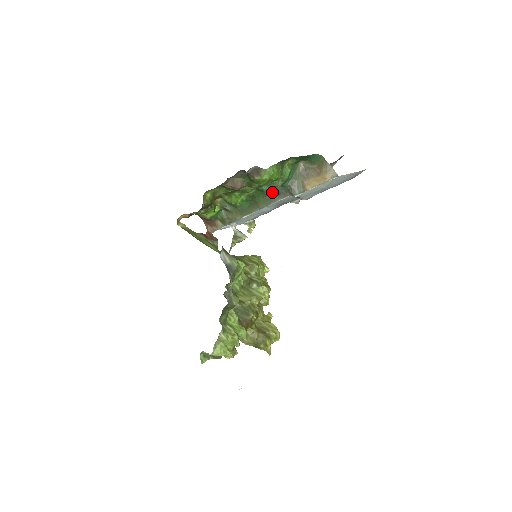
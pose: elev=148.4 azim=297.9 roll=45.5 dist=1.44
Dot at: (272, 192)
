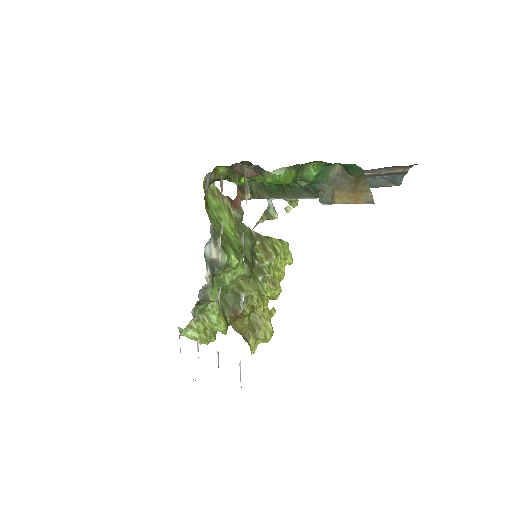
Dot at: (301, 186)
